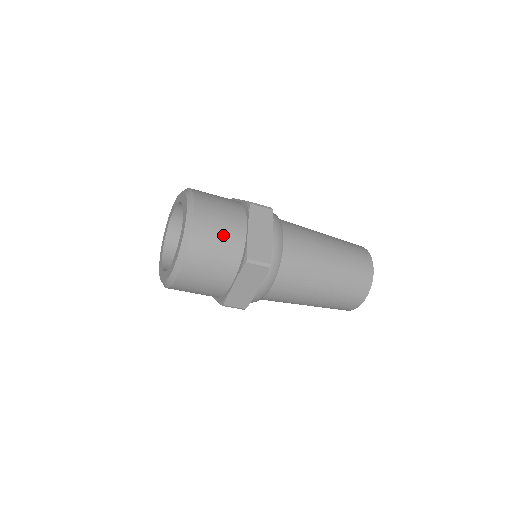
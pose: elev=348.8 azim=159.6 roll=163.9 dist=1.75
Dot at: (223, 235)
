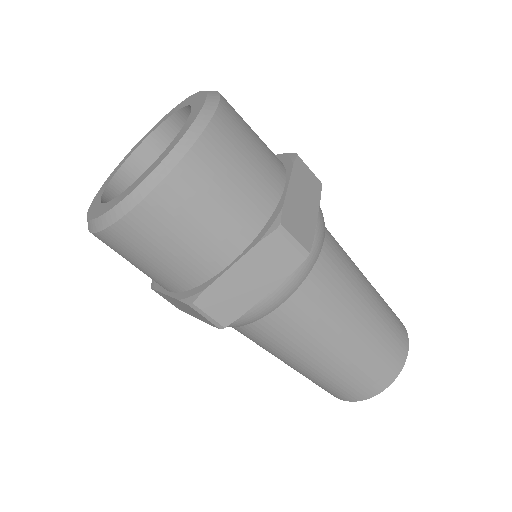
Dot at: (185, 247)
